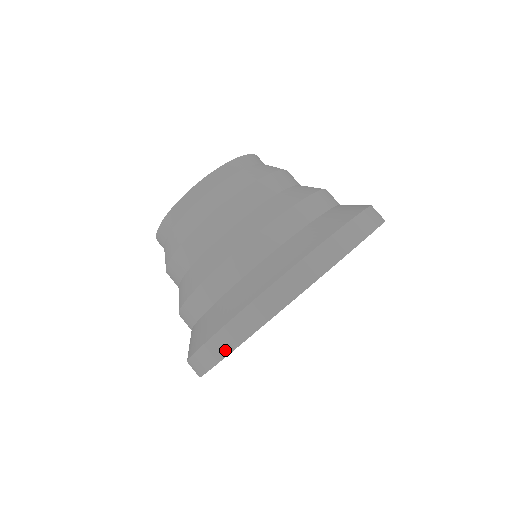
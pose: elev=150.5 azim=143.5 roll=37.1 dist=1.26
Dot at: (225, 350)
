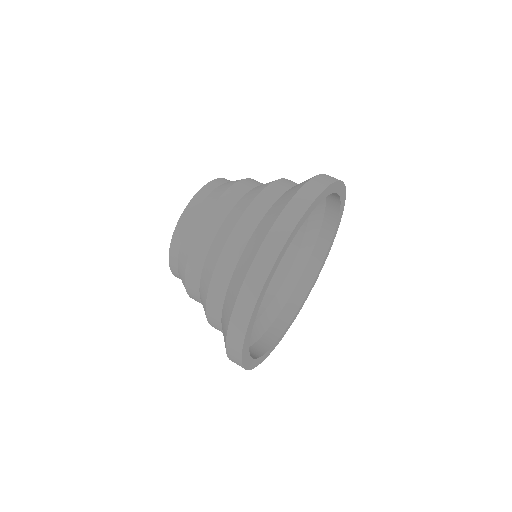
Dot at: (239, 364)
